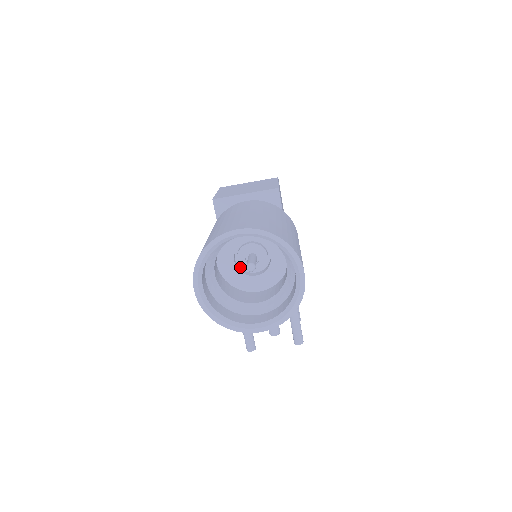
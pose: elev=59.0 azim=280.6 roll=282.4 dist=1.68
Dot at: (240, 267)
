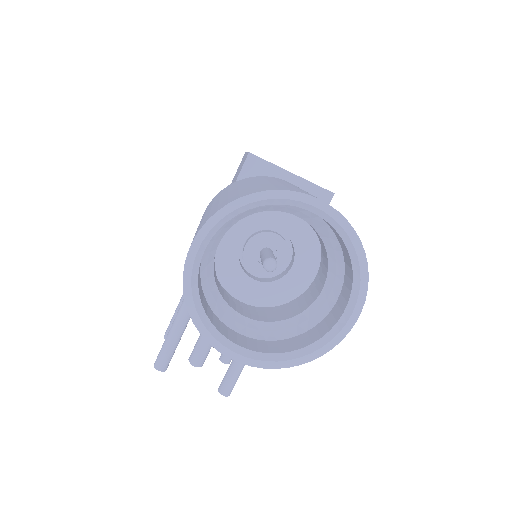
Dot at: (239, 256)
